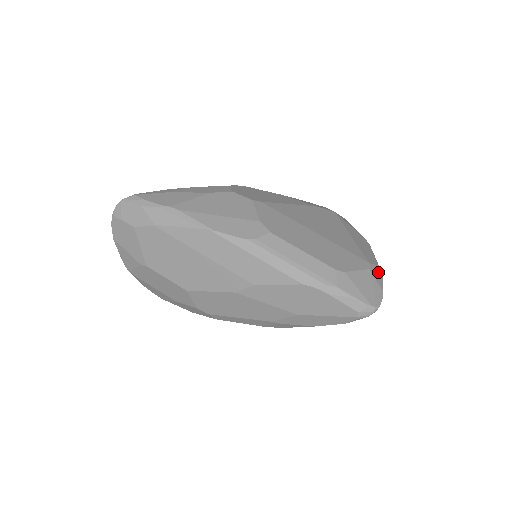
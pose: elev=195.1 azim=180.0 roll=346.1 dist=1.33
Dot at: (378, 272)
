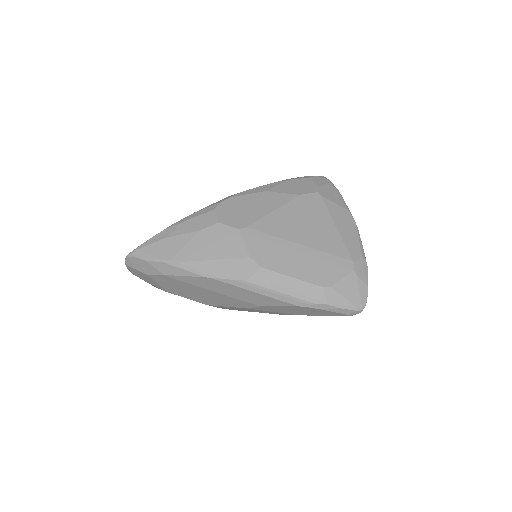
Dot at: (363, 266)
